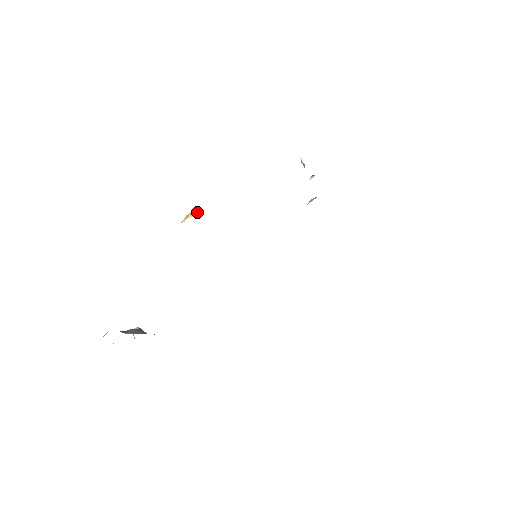
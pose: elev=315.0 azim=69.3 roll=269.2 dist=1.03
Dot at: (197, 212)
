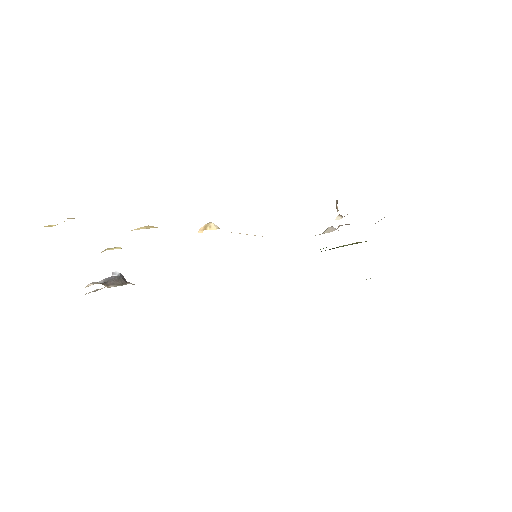
Dot at: (217, 226)
